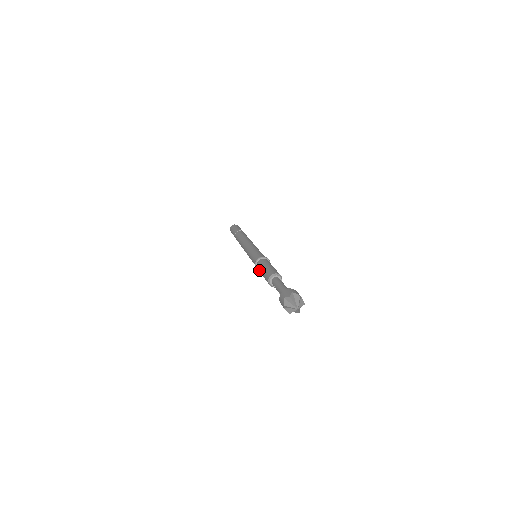
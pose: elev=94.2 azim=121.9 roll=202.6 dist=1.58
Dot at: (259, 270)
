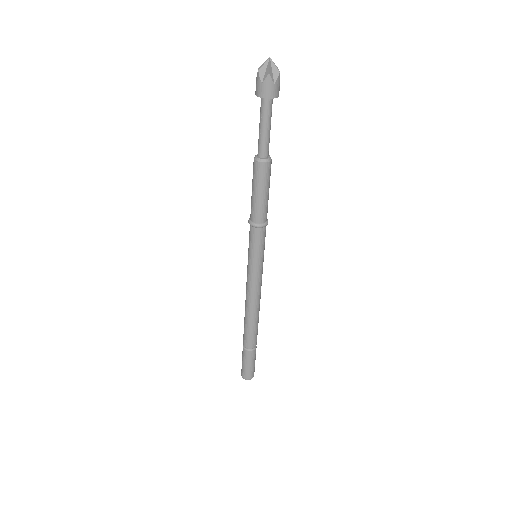
Dot at: (252, 207)
